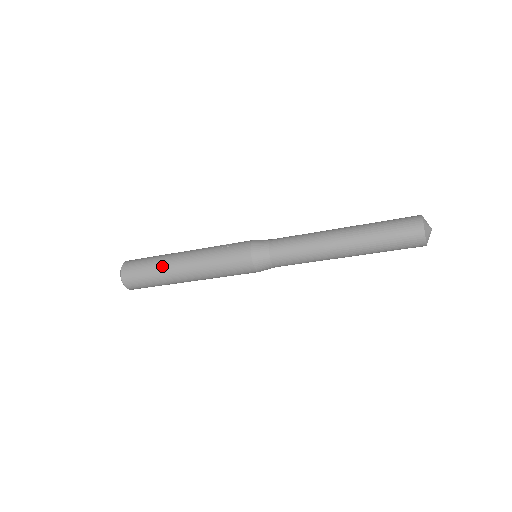
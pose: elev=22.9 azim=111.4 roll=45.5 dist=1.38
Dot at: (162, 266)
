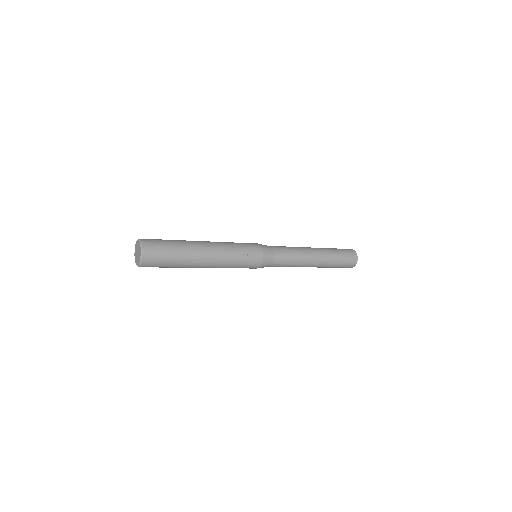
Dot at: (186, 265)
